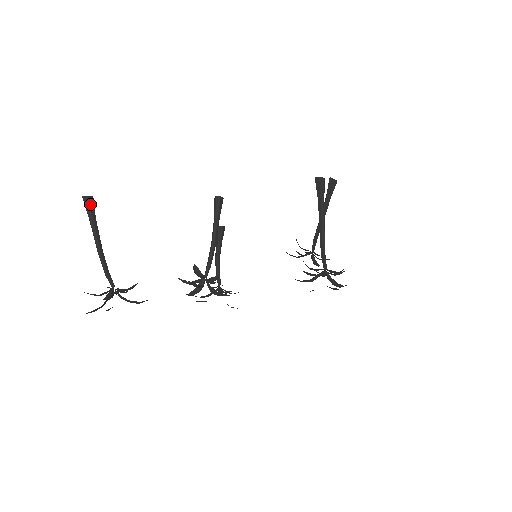
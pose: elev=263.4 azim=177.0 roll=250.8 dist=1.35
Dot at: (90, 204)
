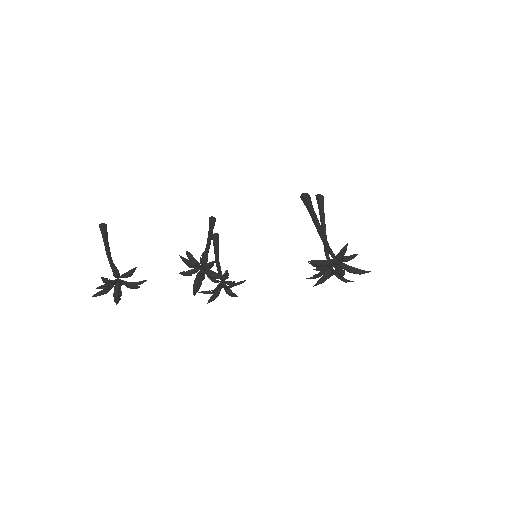
Dot at: (103, 227)
